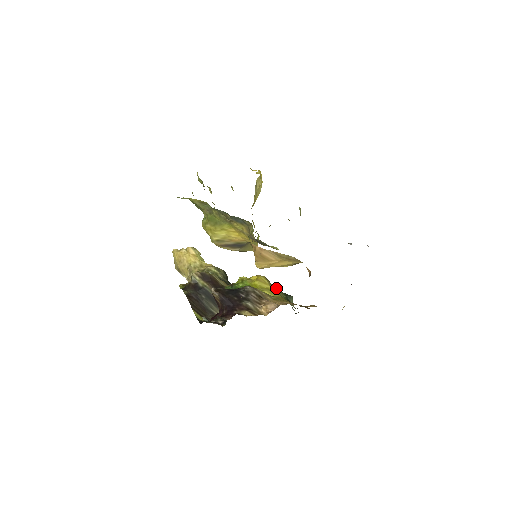
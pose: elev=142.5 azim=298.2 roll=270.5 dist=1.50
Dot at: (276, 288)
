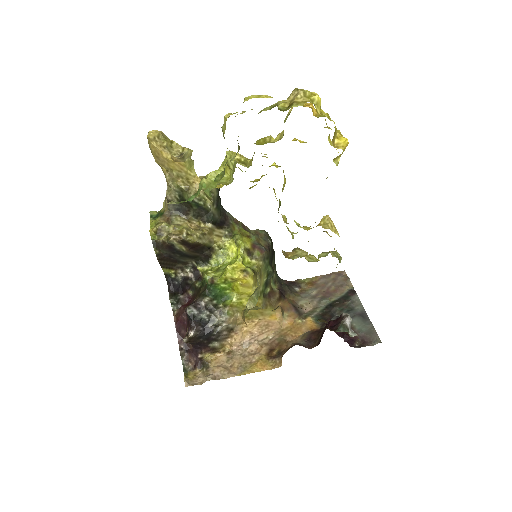
Dot at: occluded
